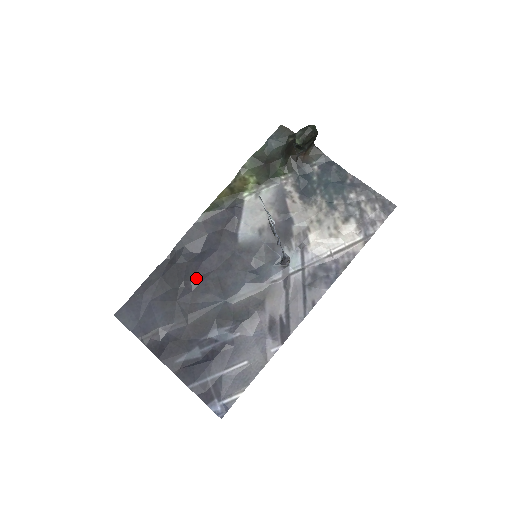
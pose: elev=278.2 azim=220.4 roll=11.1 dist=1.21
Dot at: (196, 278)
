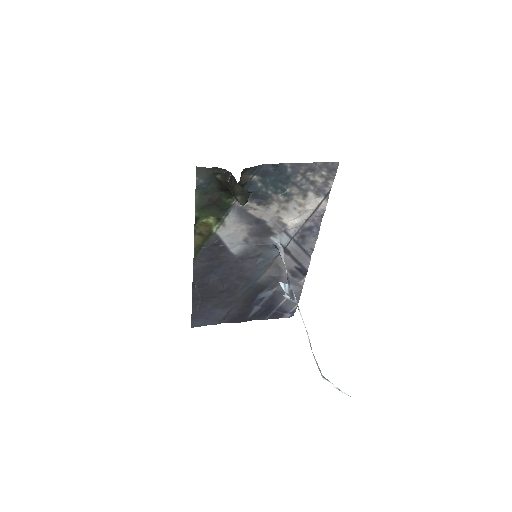
Dot at: (224, 286)
